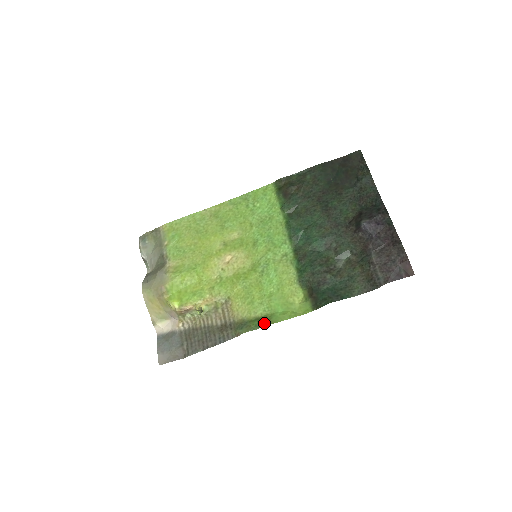
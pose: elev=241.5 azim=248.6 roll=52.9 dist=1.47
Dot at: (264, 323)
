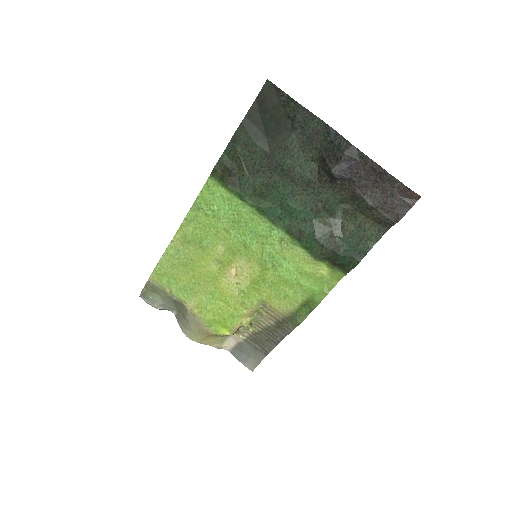
Dot at: (311, 307)
